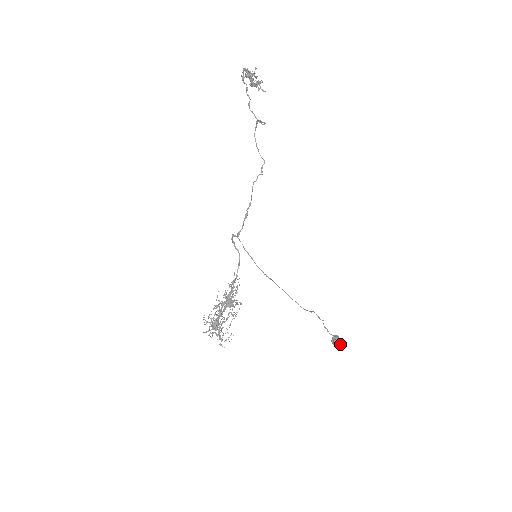
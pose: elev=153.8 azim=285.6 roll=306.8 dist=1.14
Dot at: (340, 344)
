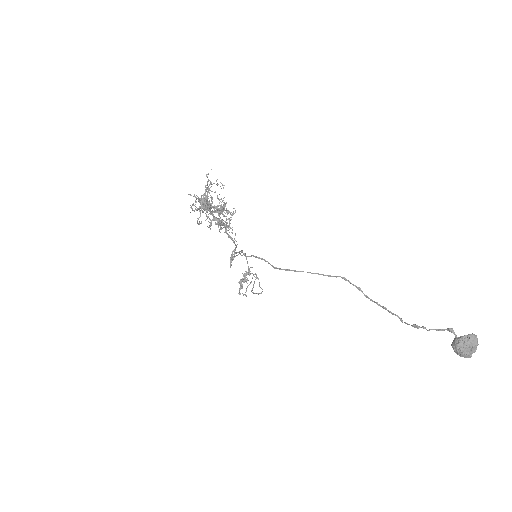
Dot at: (468, 335)
